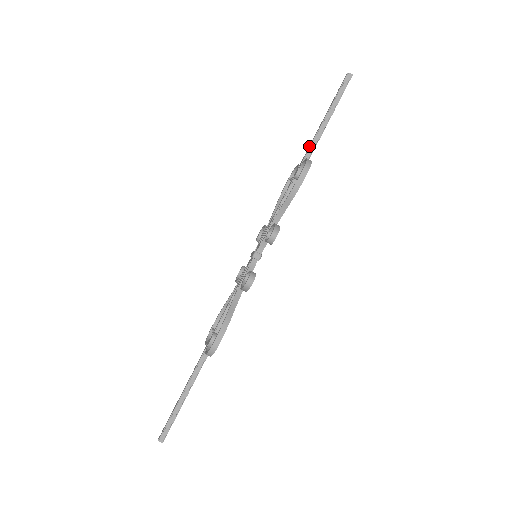
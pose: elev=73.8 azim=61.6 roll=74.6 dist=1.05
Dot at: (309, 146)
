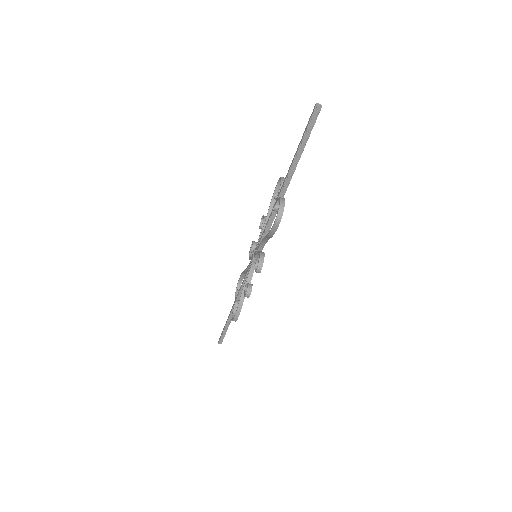
Dot at: (285, 177)
